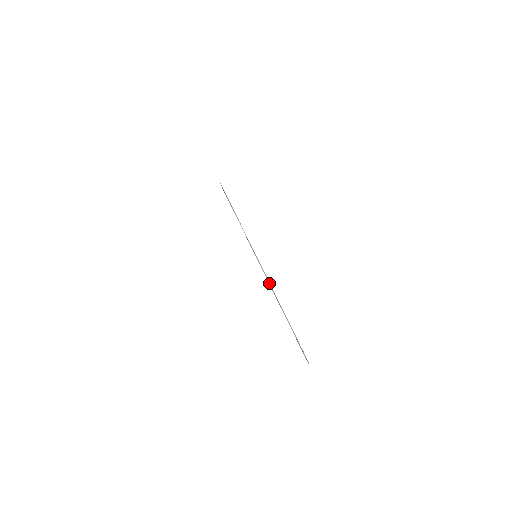
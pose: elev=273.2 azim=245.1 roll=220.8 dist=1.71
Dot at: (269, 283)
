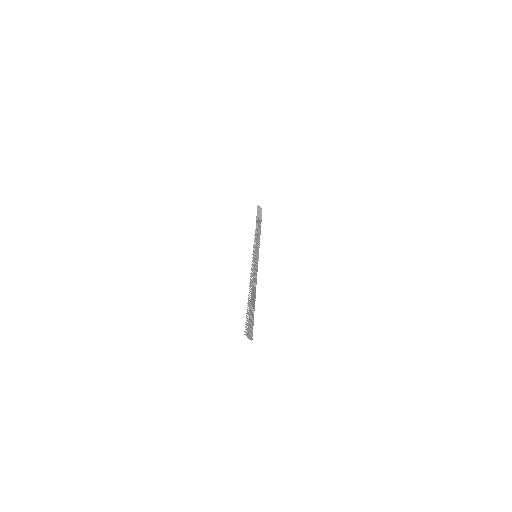
Dot at: (250, 275)
